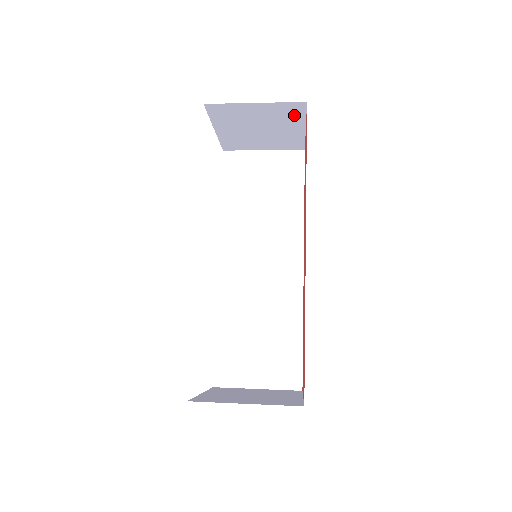
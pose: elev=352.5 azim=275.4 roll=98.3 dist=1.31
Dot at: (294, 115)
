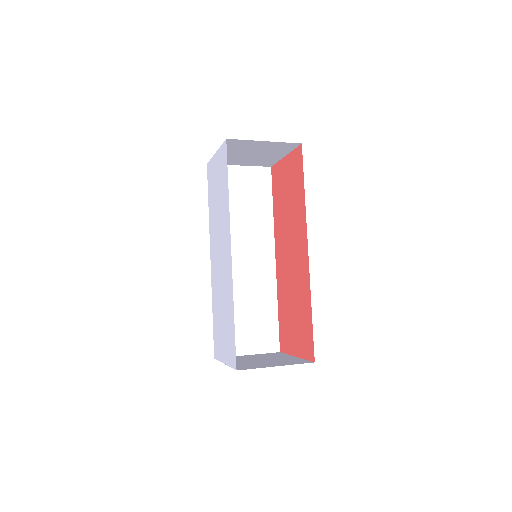
Dot at: (285, 149)
